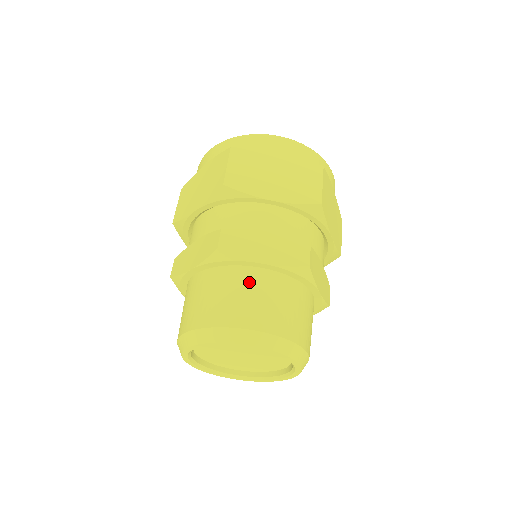
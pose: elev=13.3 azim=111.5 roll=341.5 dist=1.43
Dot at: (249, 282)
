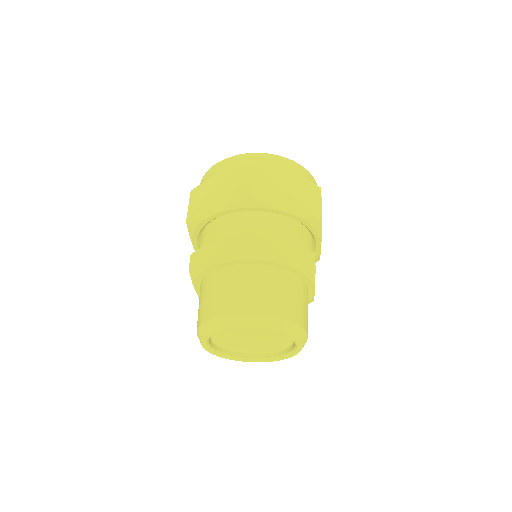
Dot at: (271, 279)
